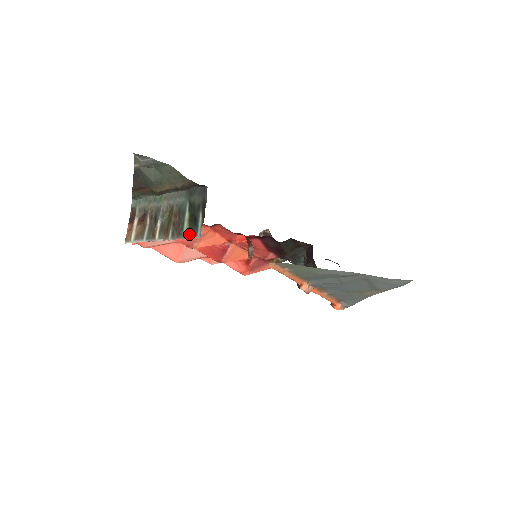
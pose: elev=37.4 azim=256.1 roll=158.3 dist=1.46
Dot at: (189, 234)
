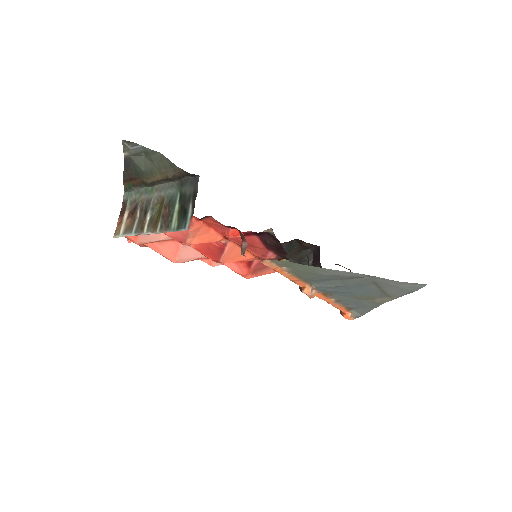
Dot at: (177, 226)
